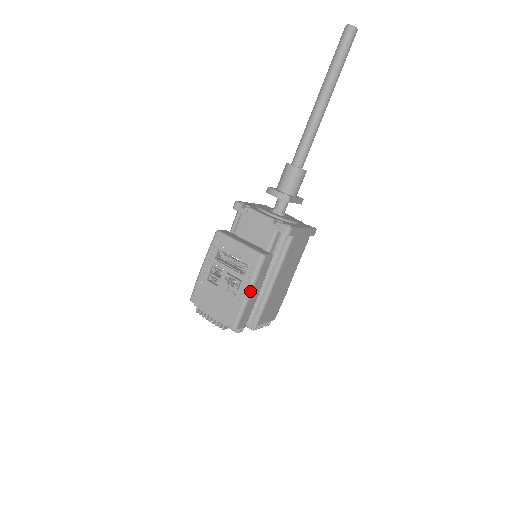
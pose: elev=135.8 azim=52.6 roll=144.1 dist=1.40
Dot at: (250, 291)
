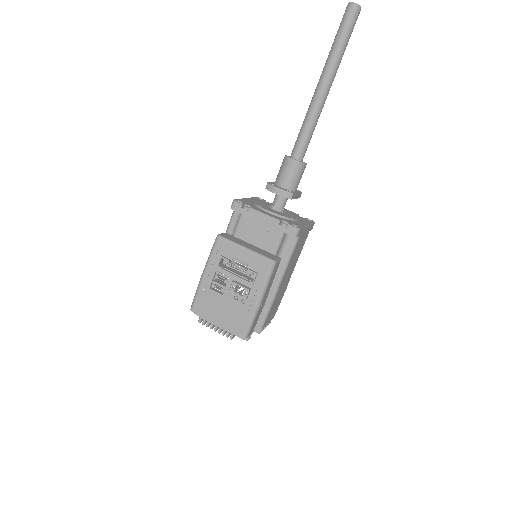
Dot at: (261, 299)
